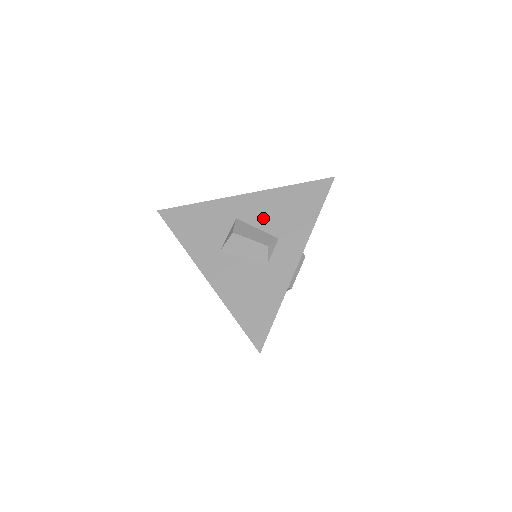
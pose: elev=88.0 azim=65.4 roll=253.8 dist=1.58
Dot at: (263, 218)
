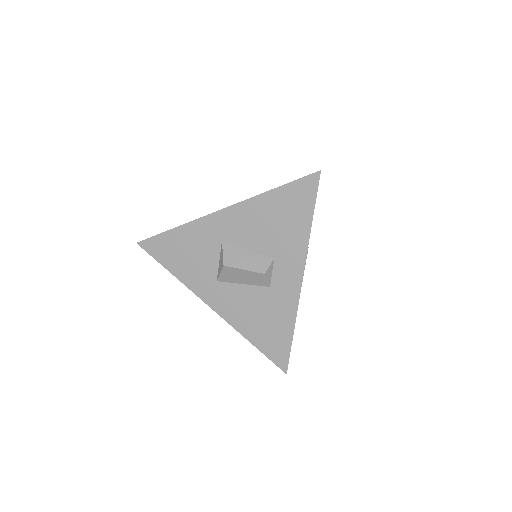
Dot at: (251, 236)
